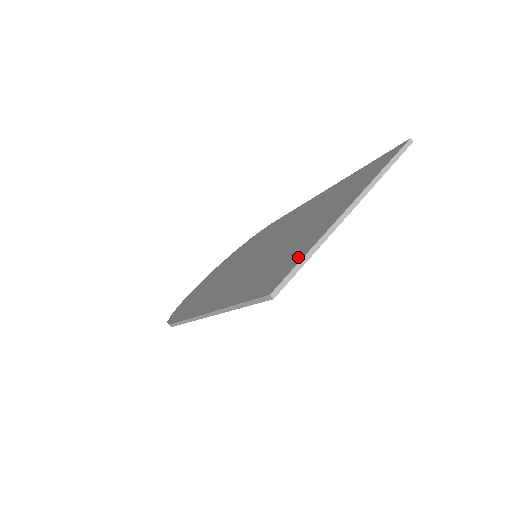
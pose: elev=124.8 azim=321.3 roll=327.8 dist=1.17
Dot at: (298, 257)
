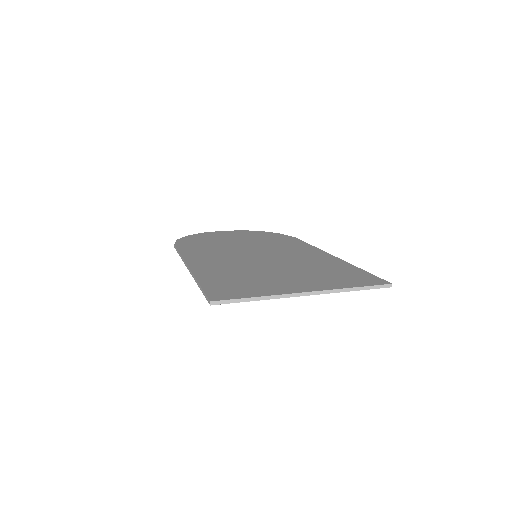
Dot at: (249, 294)
